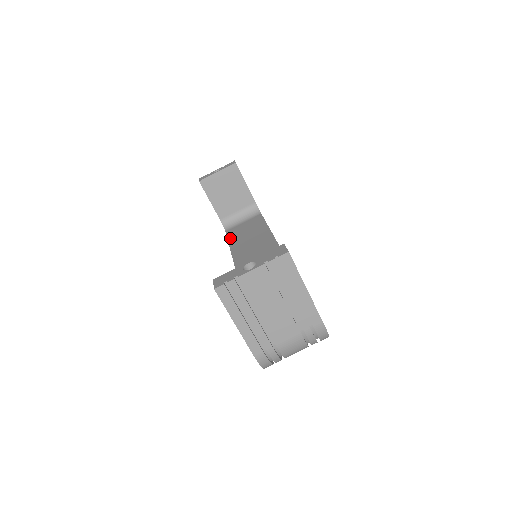
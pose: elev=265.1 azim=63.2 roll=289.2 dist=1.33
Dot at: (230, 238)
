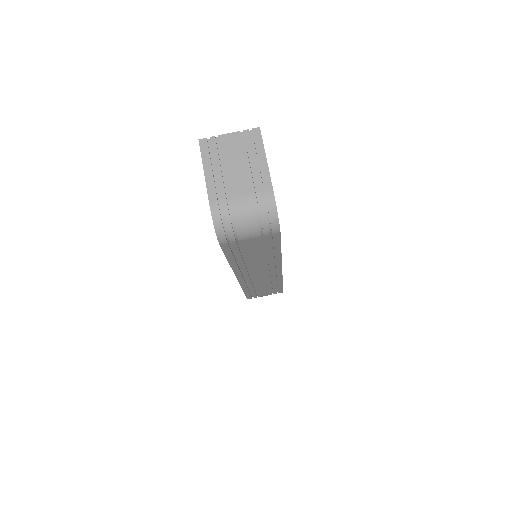
Dot at: occluded
